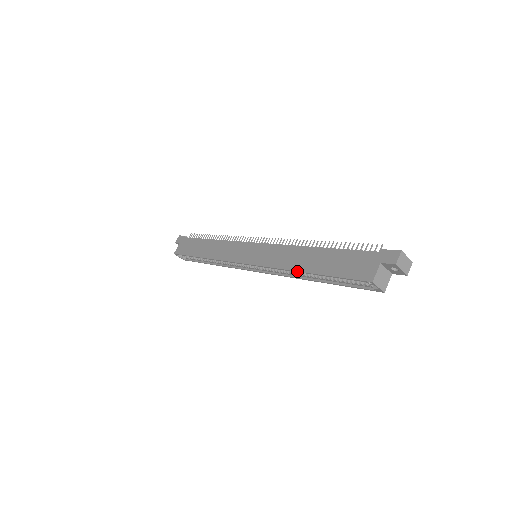
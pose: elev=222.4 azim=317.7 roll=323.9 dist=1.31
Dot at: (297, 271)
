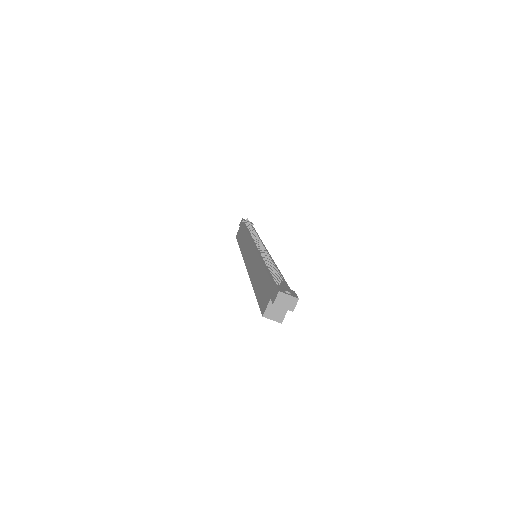
Dot at: (252, 285)
